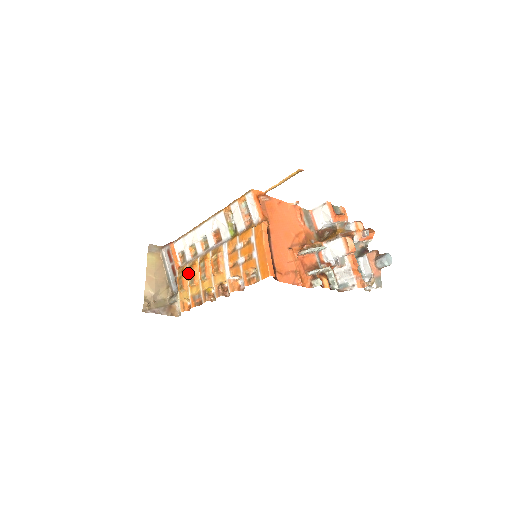
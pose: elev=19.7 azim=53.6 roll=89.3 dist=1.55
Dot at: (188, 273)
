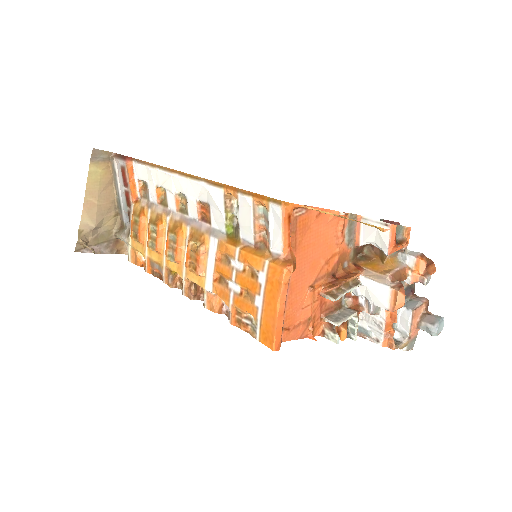
Dot at: (149, 229)
